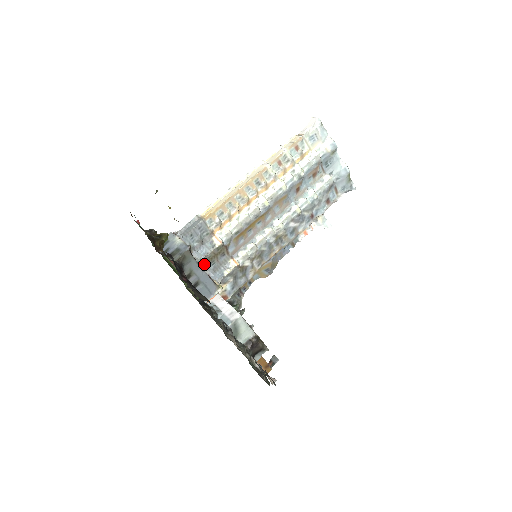
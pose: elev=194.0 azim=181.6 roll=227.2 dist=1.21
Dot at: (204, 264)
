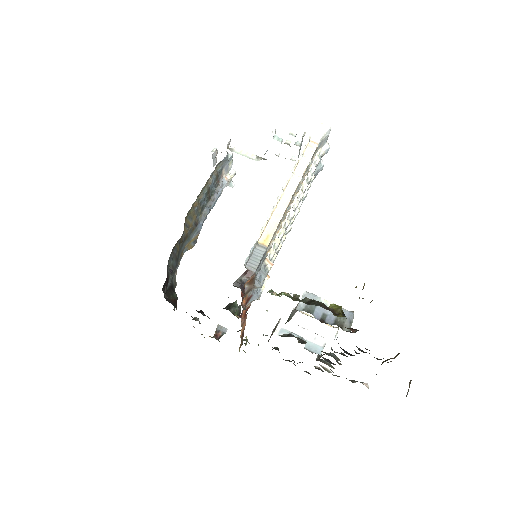
Dot at: occluded
